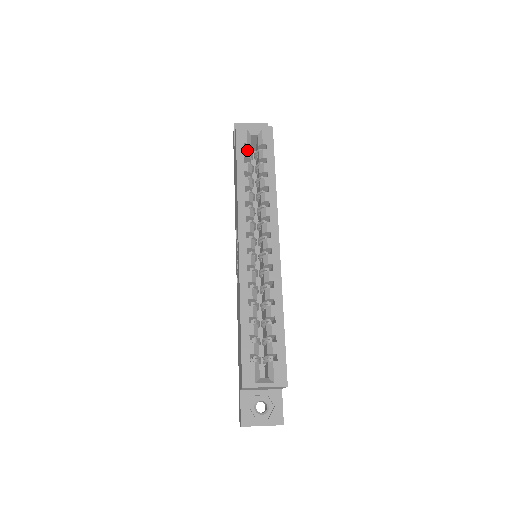
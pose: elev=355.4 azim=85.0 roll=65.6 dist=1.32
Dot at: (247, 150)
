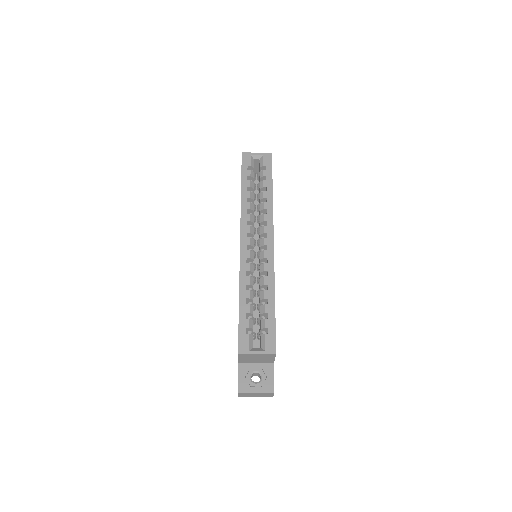
Dot at: (250, 171)
